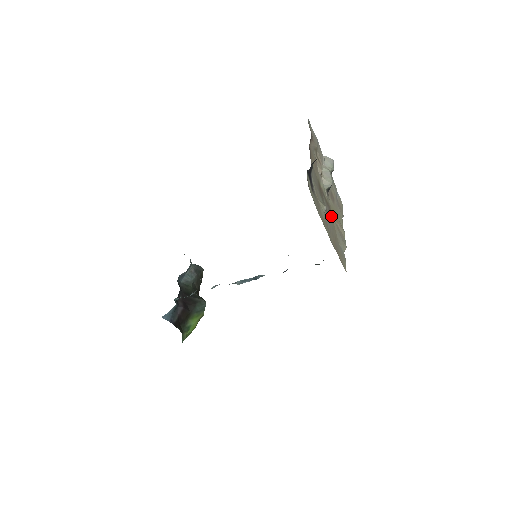
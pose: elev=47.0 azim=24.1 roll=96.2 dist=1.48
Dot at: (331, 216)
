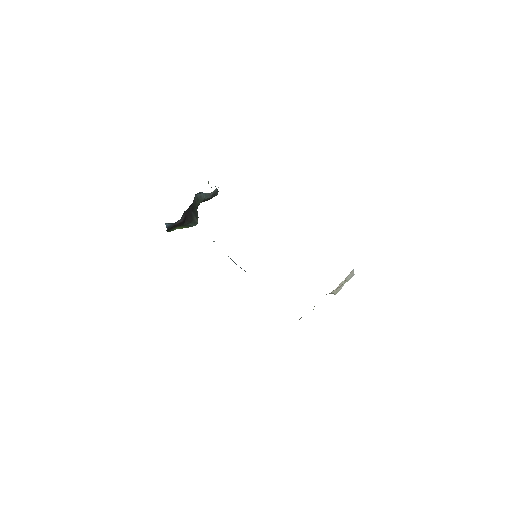
Dot at: occluded
